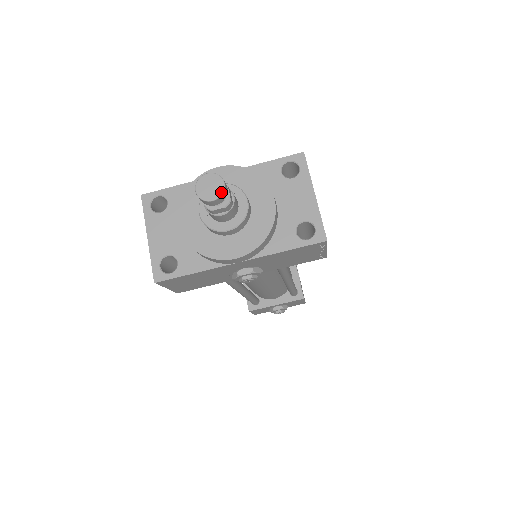
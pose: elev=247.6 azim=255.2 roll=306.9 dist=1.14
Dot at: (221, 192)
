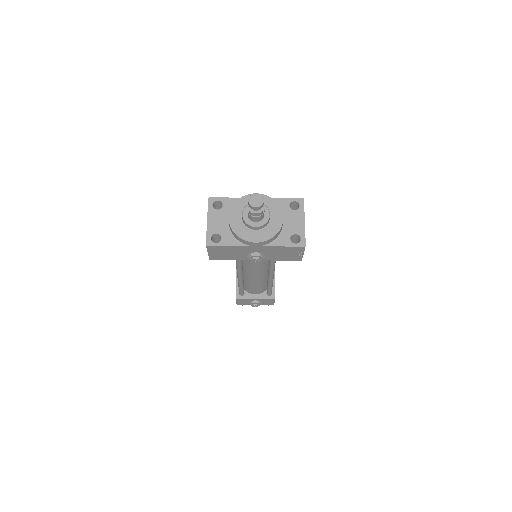
Dot at: (261, 204)
